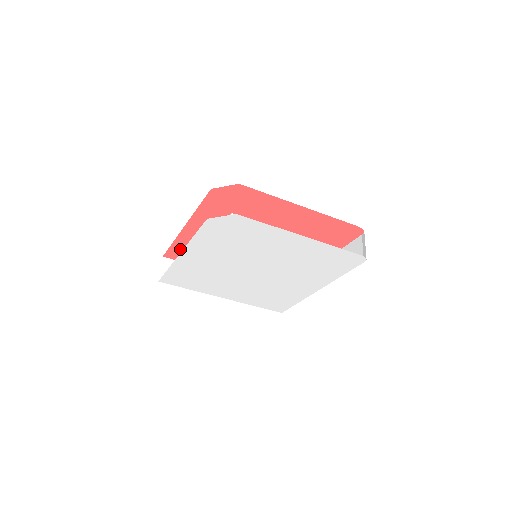
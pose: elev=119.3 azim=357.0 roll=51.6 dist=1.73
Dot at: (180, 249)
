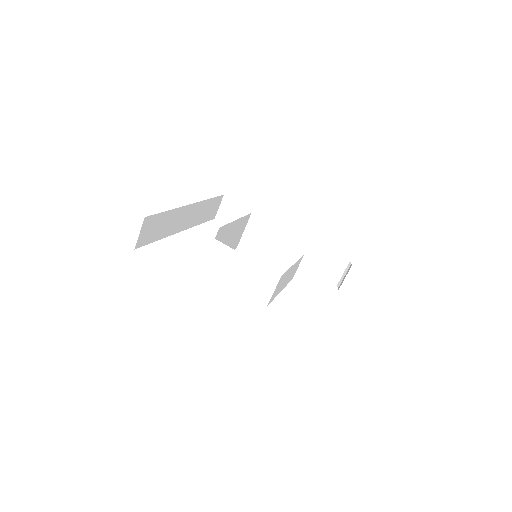
Dot at: occluded
